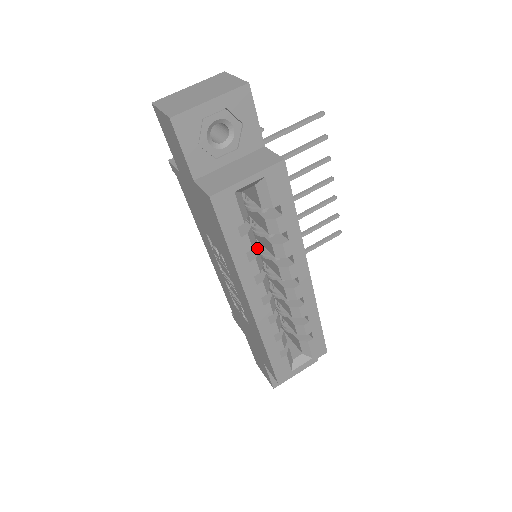
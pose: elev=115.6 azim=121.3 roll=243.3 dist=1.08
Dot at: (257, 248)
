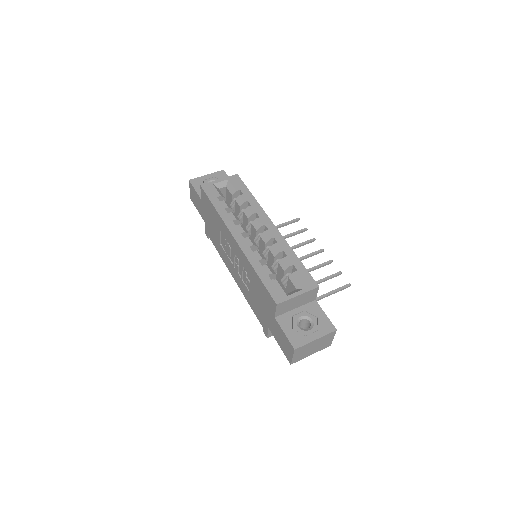
Dot at: occluded
